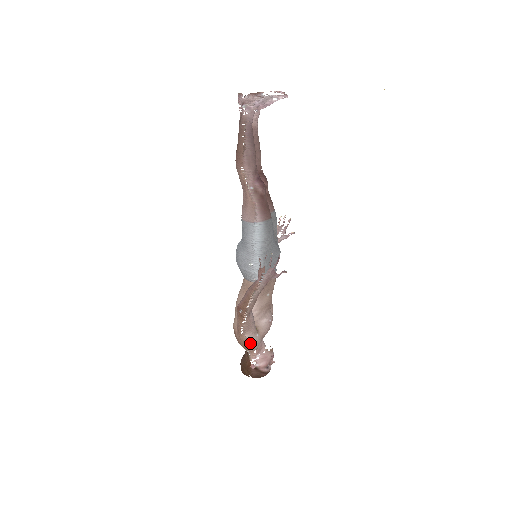
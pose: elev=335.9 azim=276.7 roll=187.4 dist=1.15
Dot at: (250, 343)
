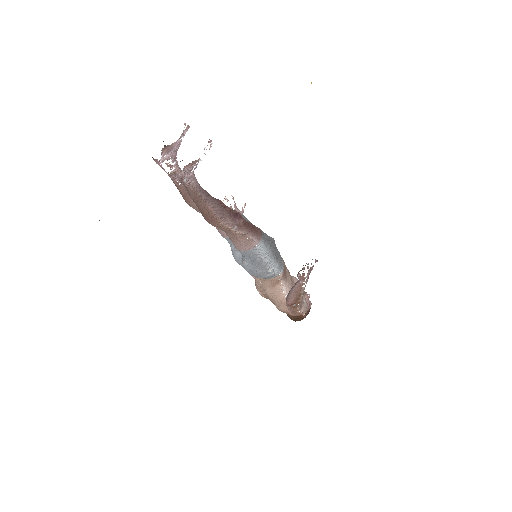
Dot at: (306, 310)
